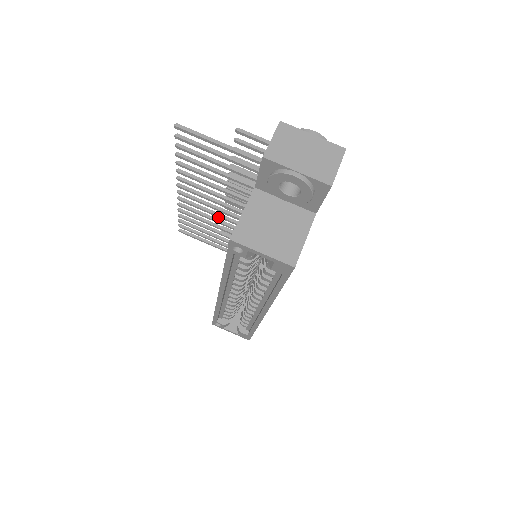
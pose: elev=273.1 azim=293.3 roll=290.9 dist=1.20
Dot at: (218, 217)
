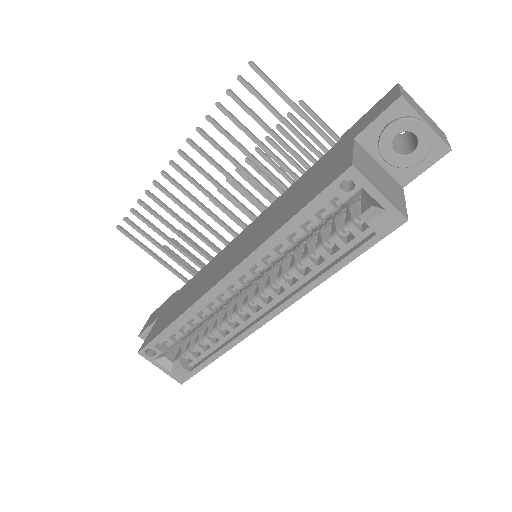
Dot at: (203, 210)
